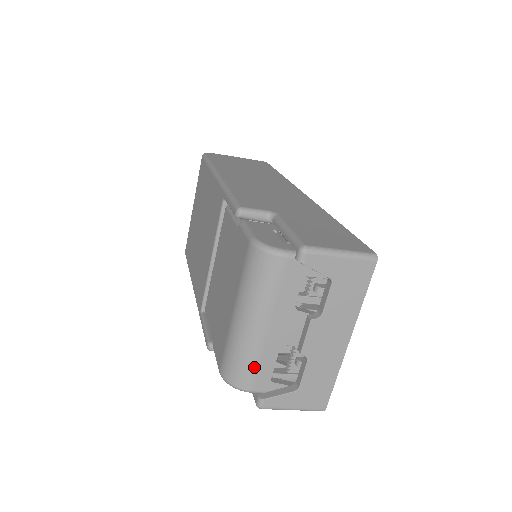
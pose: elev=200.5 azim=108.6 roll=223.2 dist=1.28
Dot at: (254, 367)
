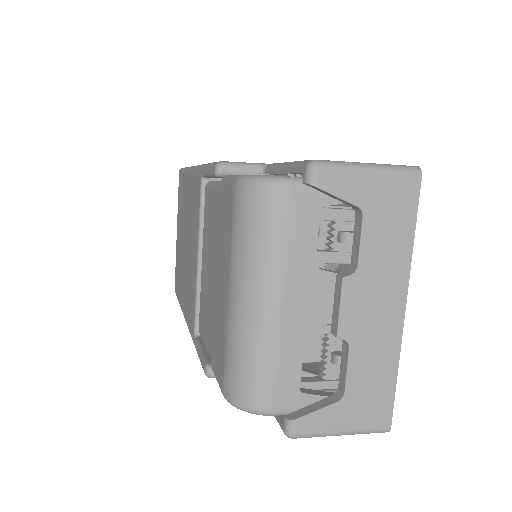
Dot at: (271, 371)
